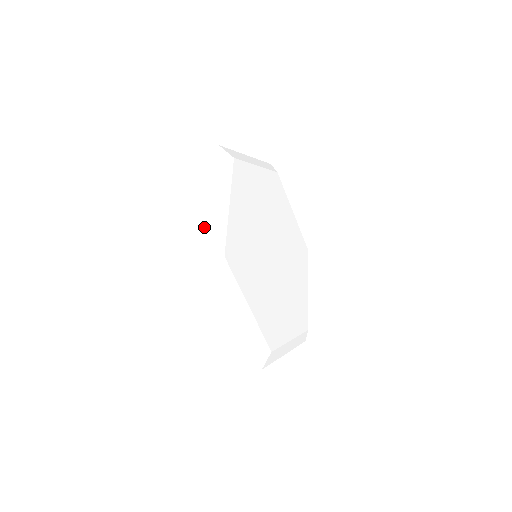
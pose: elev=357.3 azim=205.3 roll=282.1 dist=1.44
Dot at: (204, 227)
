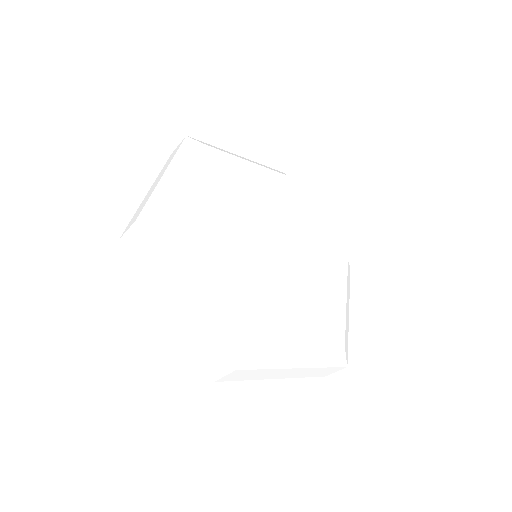
Dot at: (148, 197)
